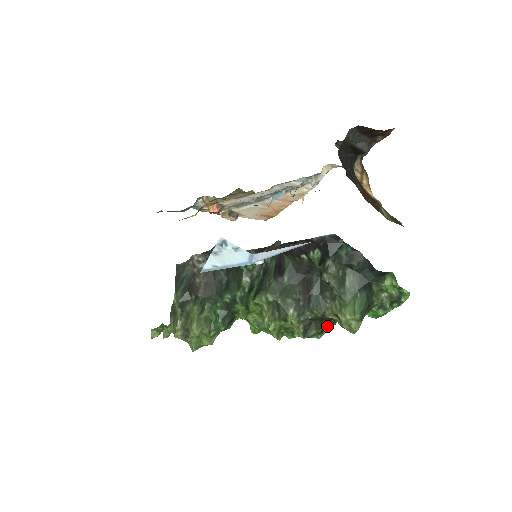
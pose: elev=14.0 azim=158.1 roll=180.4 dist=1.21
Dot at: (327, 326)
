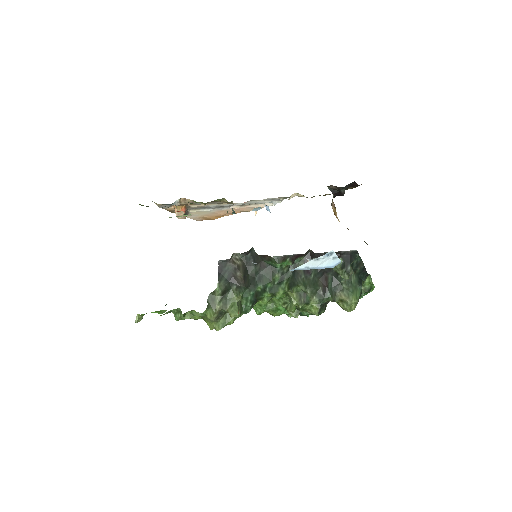
Dot at: occluded
